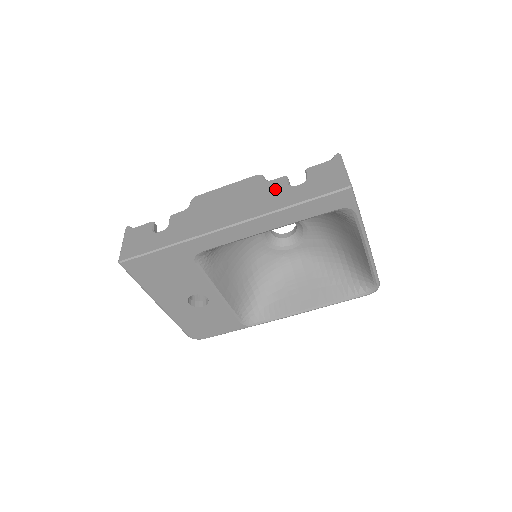
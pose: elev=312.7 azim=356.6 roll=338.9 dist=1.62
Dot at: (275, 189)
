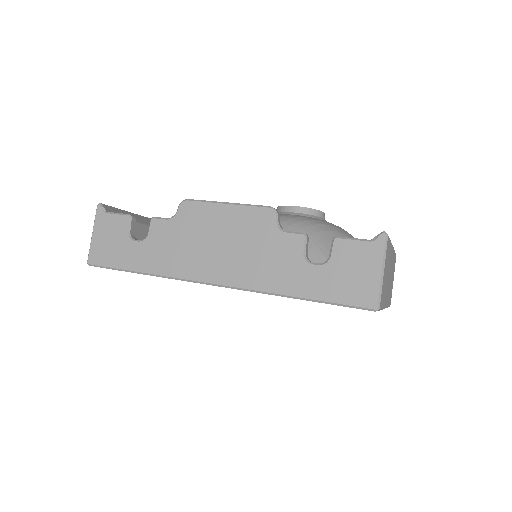
Dot at: (285, 254)
